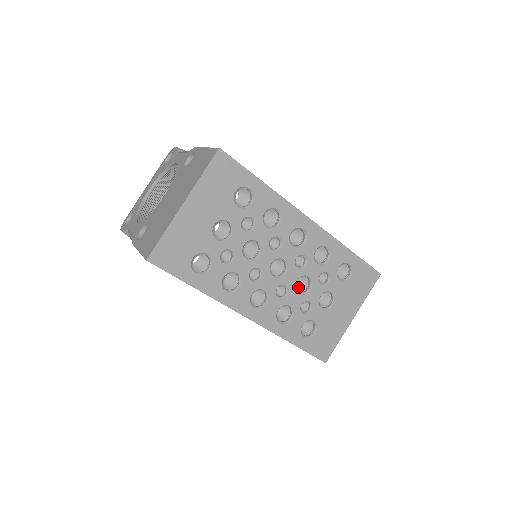
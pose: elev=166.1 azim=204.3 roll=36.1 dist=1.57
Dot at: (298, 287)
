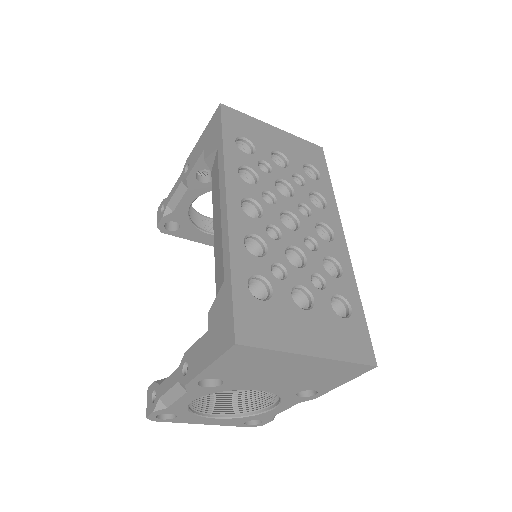
Dot at: occluded
